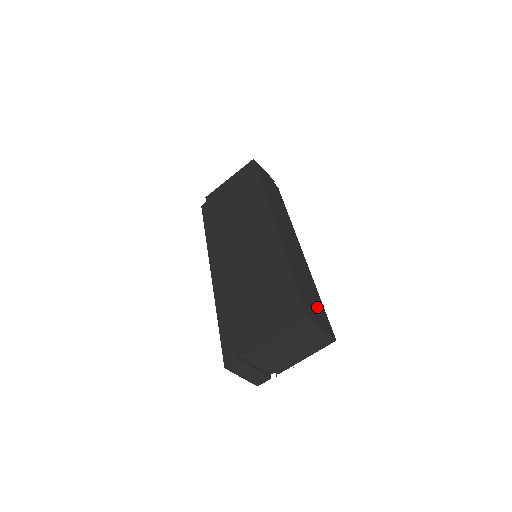
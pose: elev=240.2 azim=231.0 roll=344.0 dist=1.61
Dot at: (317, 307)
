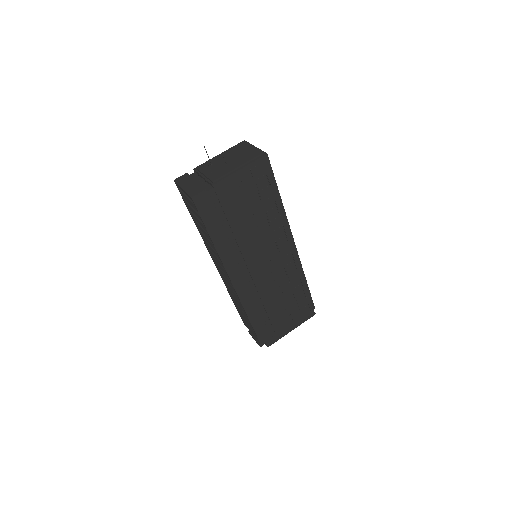
Dot at: occluded
